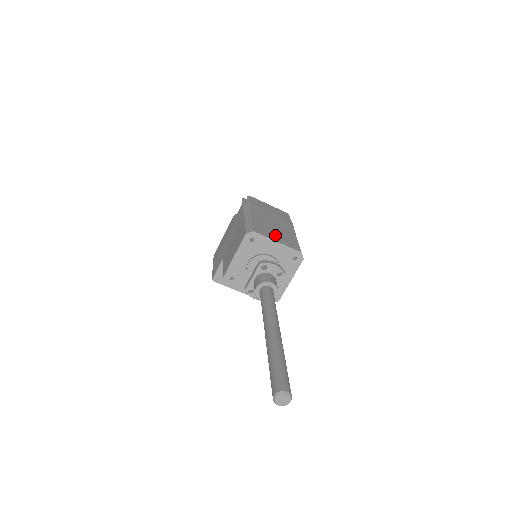
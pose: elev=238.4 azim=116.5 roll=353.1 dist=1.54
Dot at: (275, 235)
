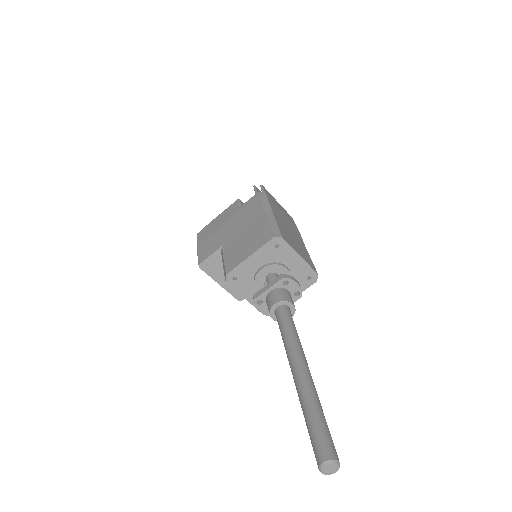
Dot at: (296, 246)
